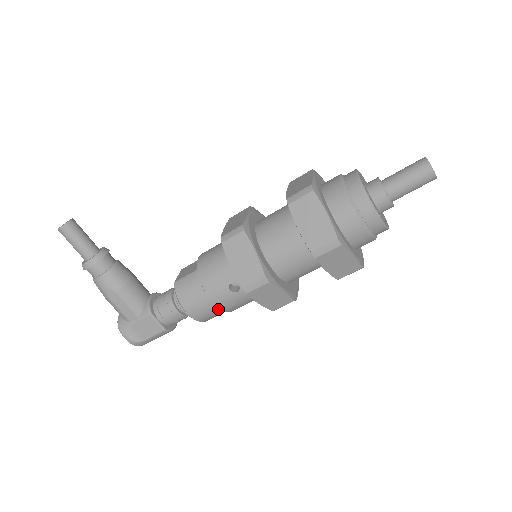
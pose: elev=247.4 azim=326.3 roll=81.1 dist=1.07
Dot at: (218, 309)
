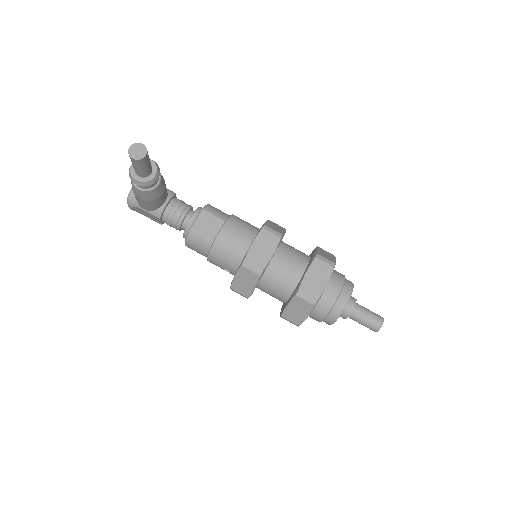
Dot at: occluded
